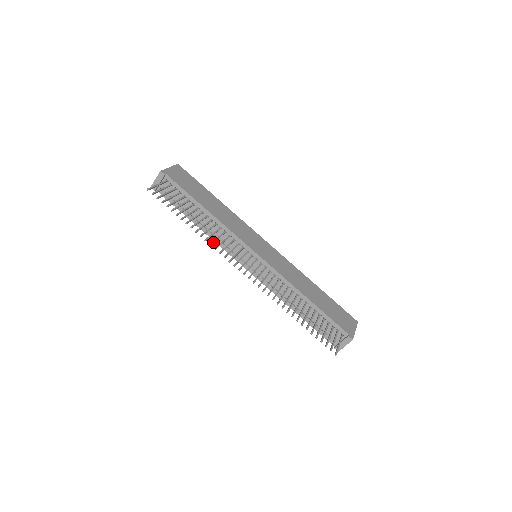
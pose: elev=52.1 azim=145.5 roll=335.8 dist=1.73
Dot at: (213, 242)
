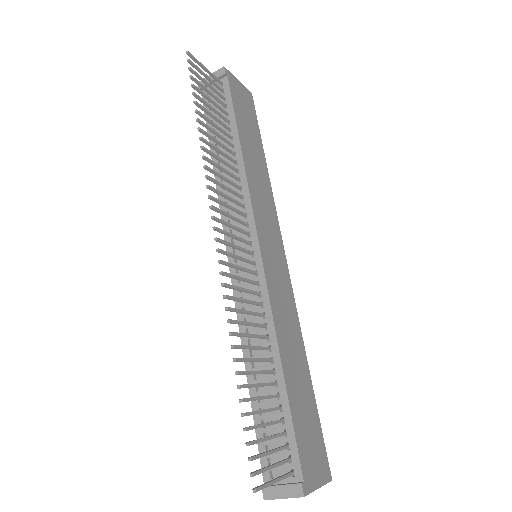
Dot at: (212, 170)
